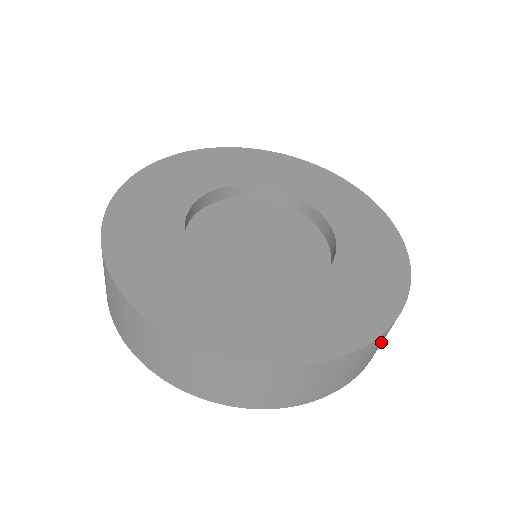
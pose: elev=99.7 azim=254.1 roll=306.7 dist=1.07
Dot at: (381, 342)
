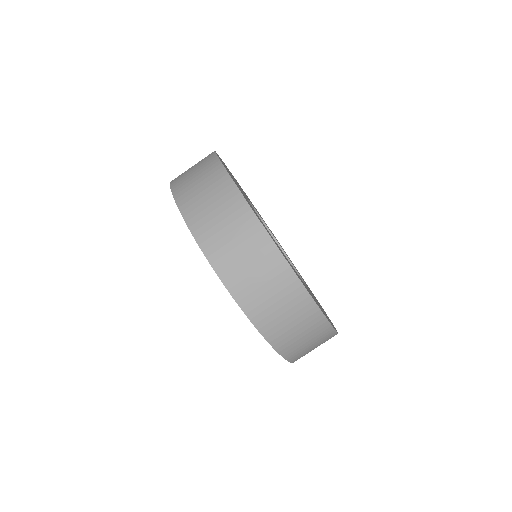
Dot at: (277, 297)
